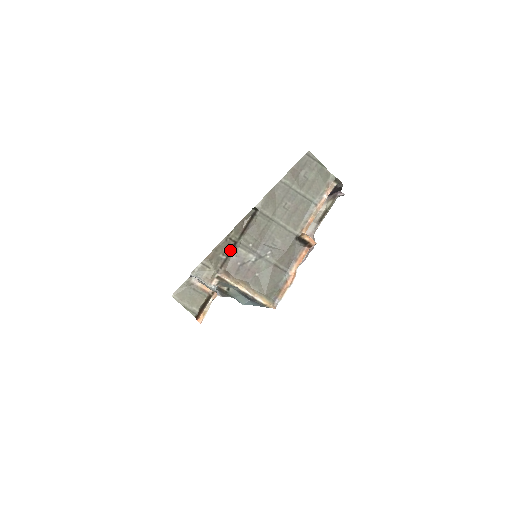
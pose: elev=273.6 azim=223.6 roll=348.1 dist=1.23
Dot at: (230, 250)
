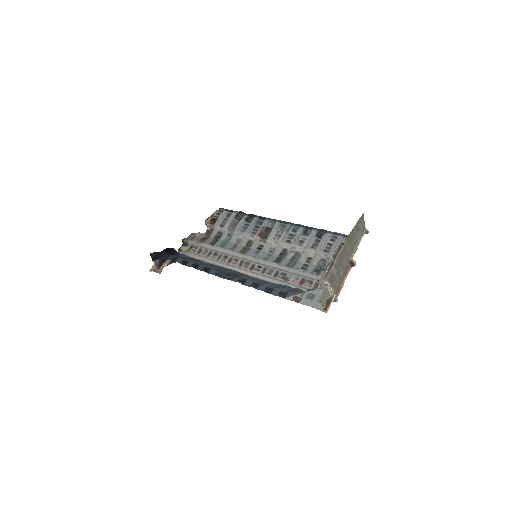
Dot at: (329, 267)
